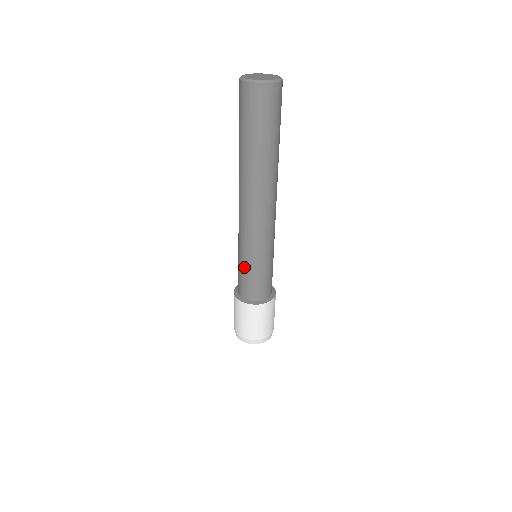
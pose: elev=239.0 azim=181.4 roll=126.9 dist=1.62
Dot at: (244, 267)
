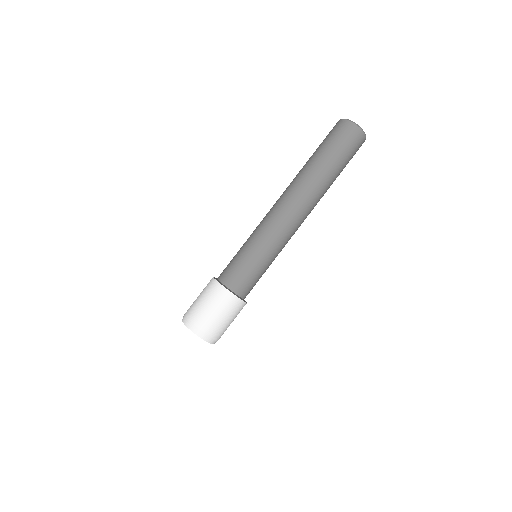
Dot at: (240, 249)
